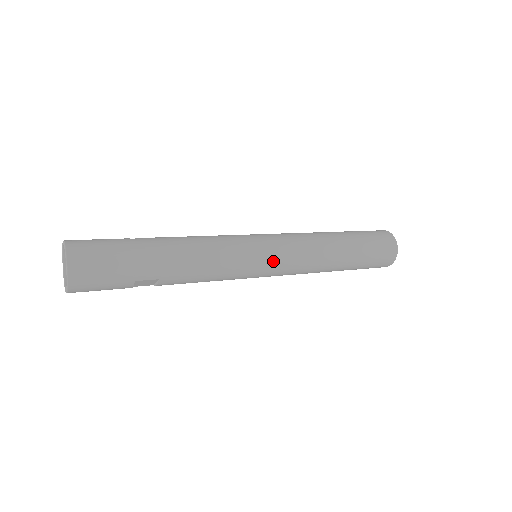
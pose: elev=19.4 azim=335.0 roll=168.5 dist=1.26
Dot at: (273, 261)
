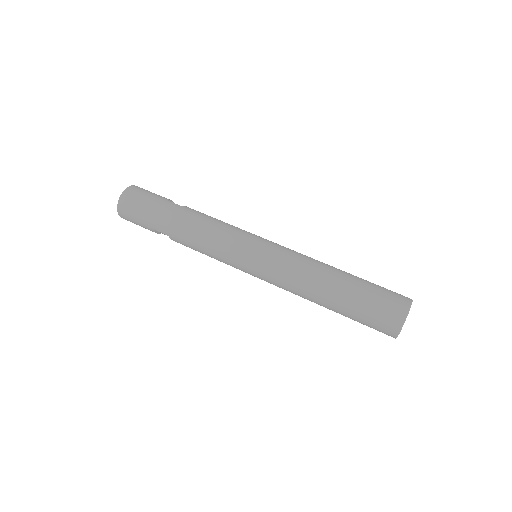
Dot at: (254, 266)
